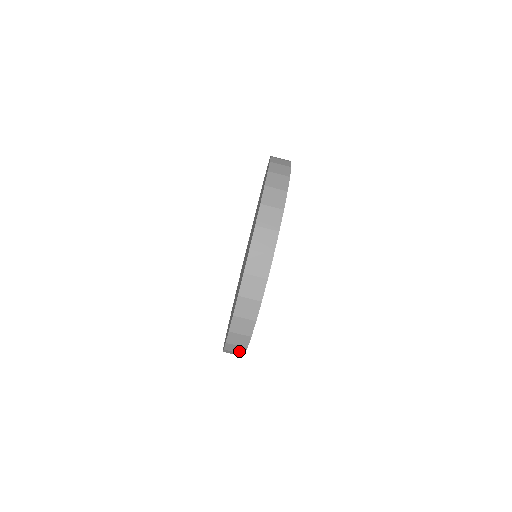
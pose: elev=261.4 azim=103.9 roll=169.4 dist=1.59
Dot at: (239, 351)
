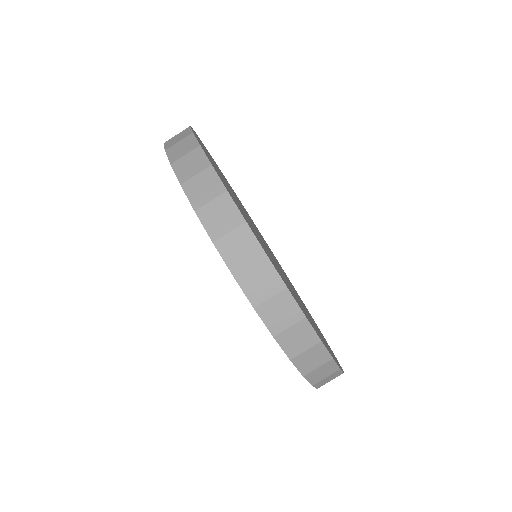
Dot at: (272, 285)
